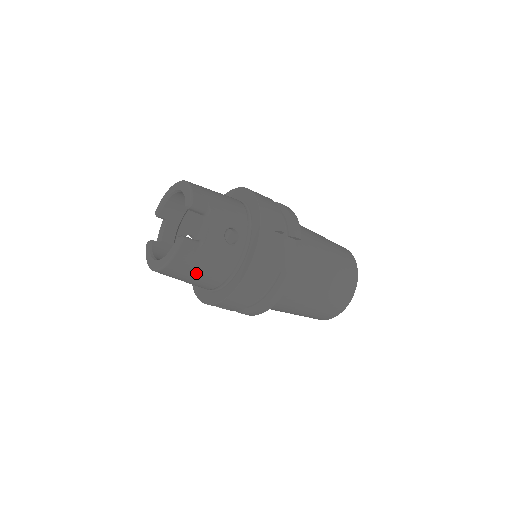
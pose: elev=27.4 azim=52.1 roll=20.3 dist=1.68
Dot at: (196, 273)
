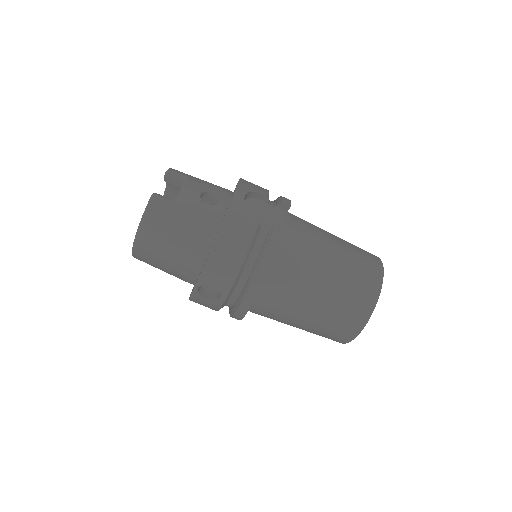
Dot at: (172, 236)
